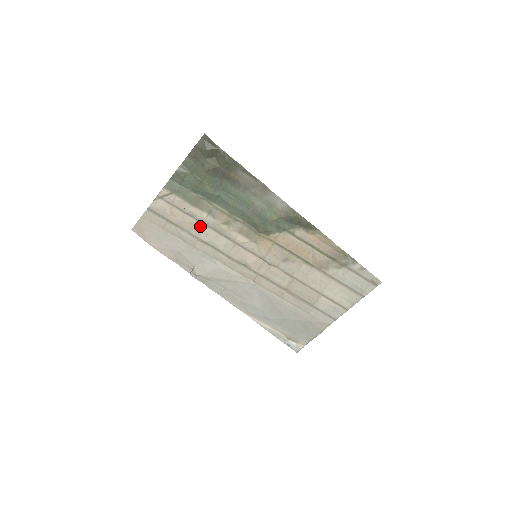
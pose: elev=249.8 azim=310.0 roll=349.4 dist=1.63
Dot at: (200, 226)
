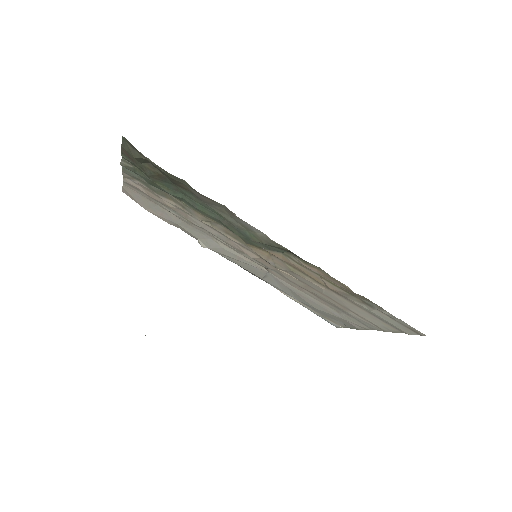
Dot at: (183, 212)
